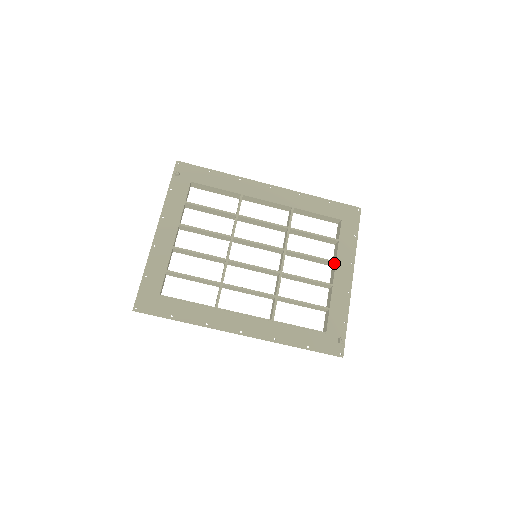
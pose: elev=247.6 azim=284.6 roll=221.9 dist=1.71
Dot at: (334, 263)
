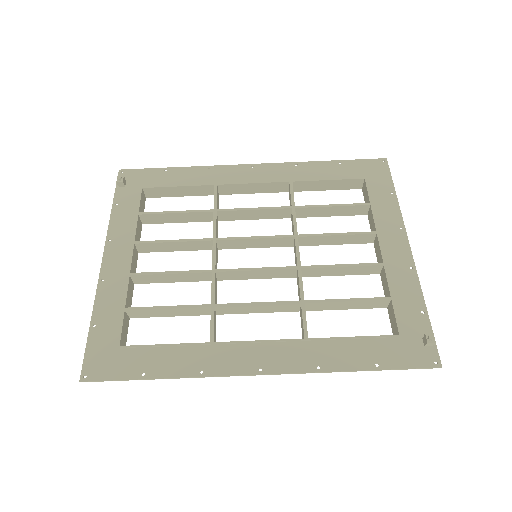
Dot at: (374, 235)
